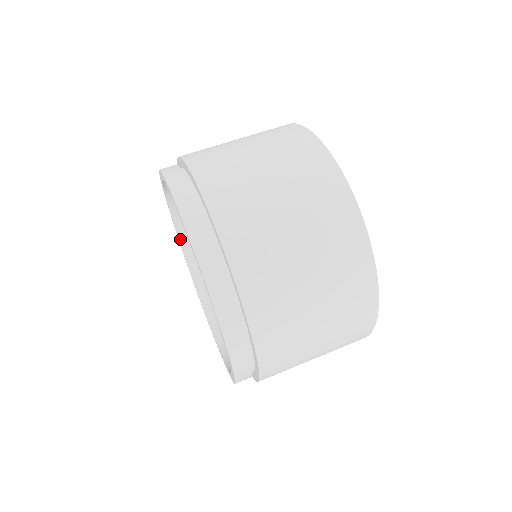
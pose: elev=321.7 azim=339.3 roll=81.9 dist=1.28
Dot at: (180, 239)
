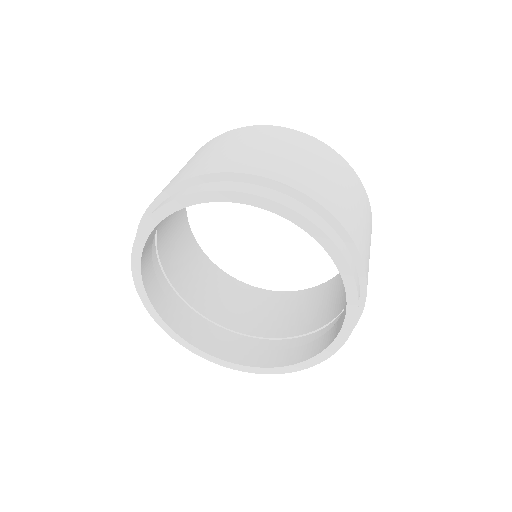
Dot at: (145, 286)
